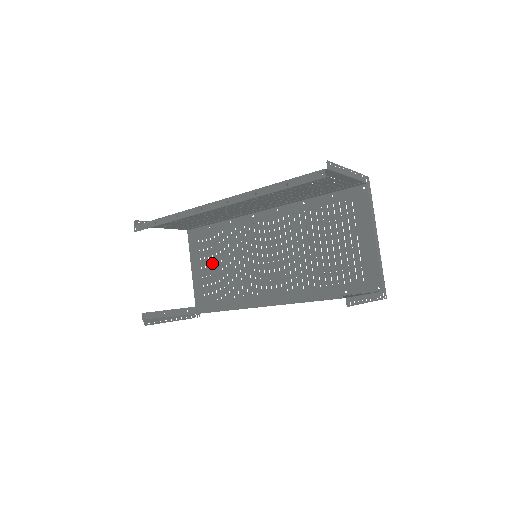
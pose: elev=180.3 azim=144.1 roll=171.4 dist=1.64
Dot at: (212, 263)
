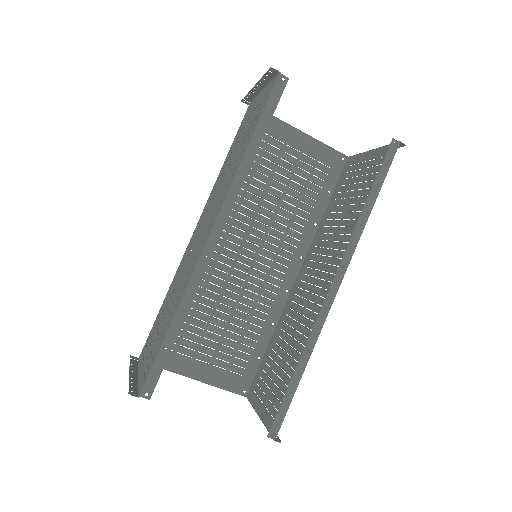
Dot at: (206, 340)
